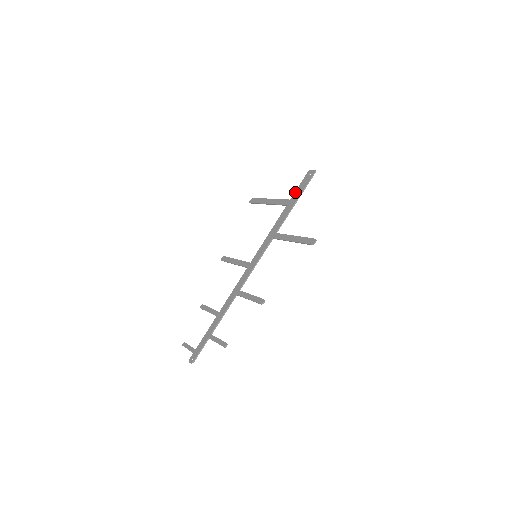
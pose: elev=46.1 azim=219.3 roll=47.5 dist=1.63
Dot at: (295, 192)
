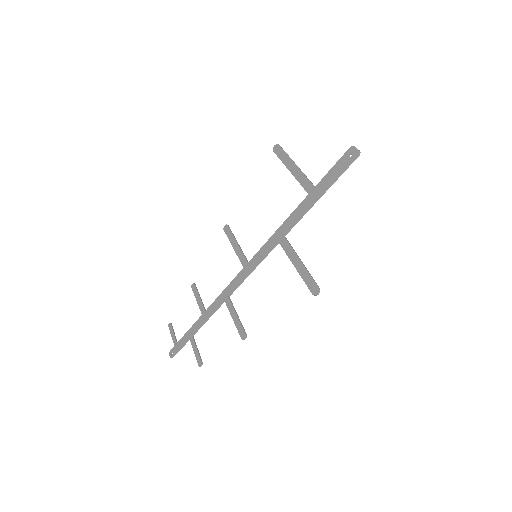
Dot at: (324, 177)
